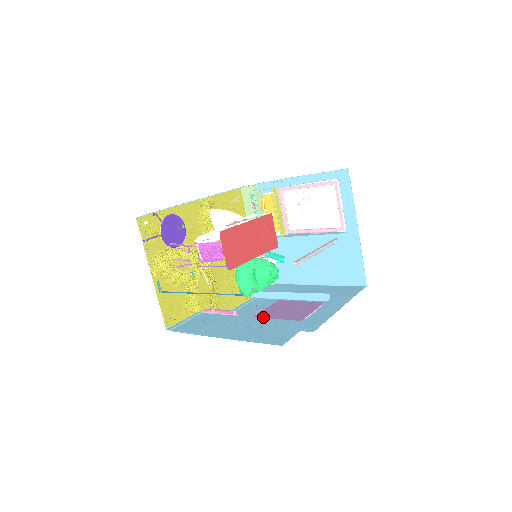
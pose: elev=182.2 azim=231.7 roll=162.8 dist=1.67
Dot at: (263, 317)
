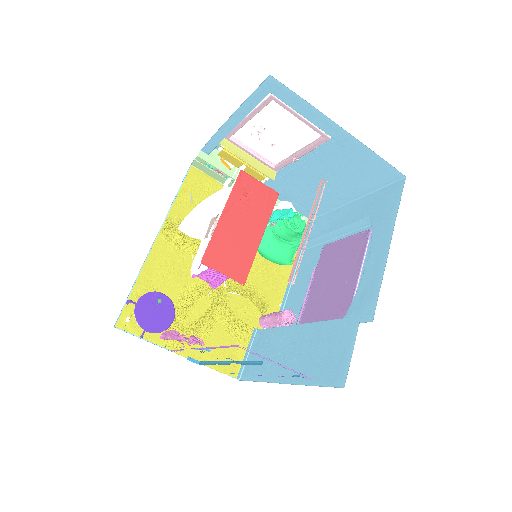
Dot at: (317, 293)
